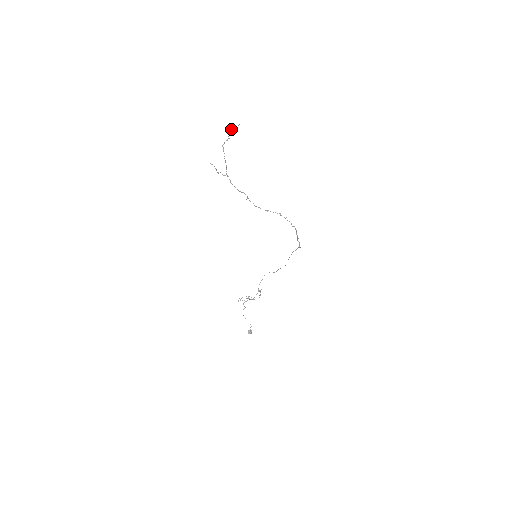
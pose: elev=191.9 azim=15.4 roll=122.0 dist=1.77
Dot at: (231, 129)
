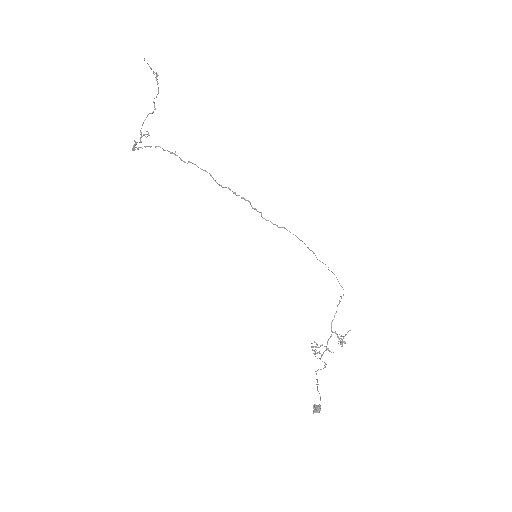
Dot at: (156, 75)
